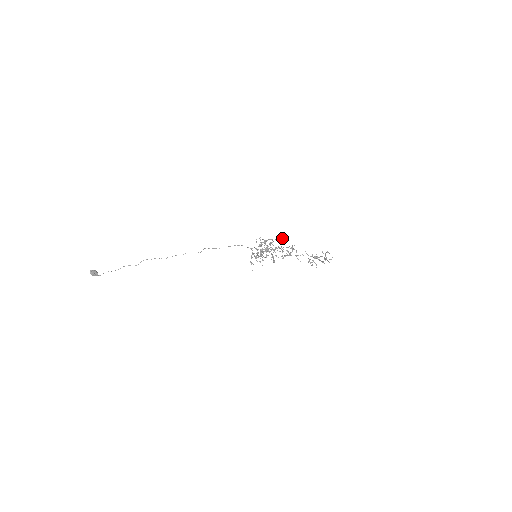
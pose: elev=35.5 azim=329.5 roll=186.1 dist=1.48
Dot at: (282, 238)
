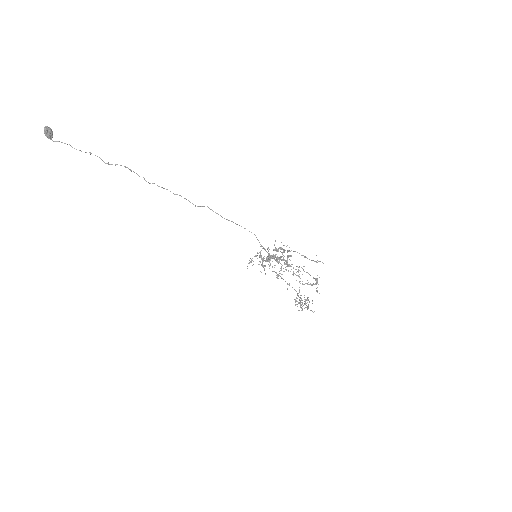
Dot at: (316, 262)
